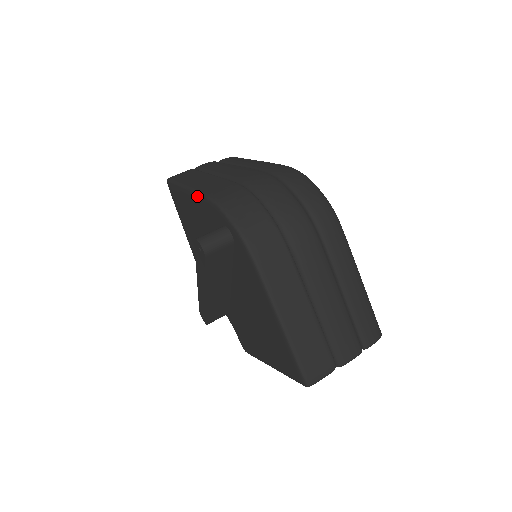
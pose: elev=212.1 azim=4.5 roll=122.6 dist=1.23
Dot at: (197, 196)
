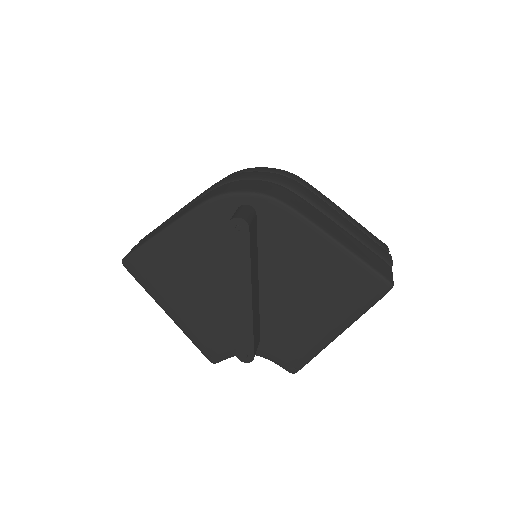
Dot at: (187, 218)
